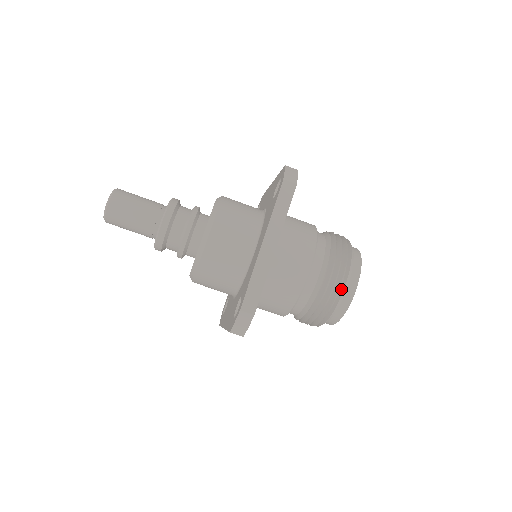
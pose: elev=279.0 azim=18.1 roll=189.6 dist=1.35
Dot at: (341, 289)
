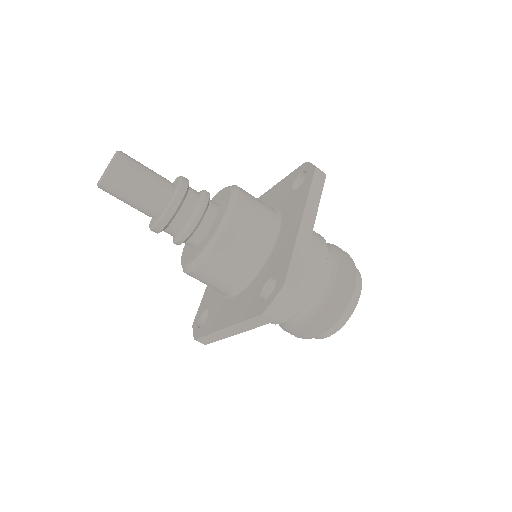
Dot at: (350, 291)
